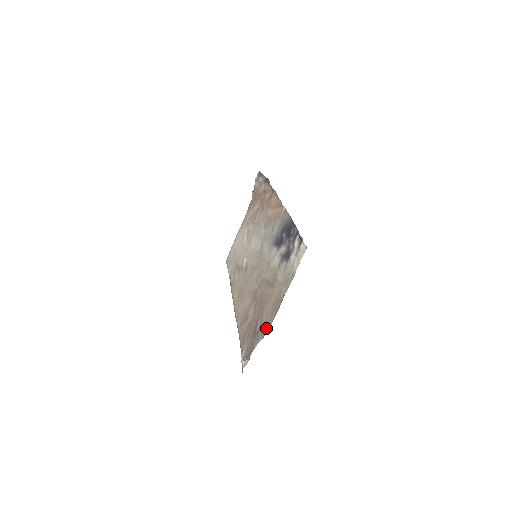
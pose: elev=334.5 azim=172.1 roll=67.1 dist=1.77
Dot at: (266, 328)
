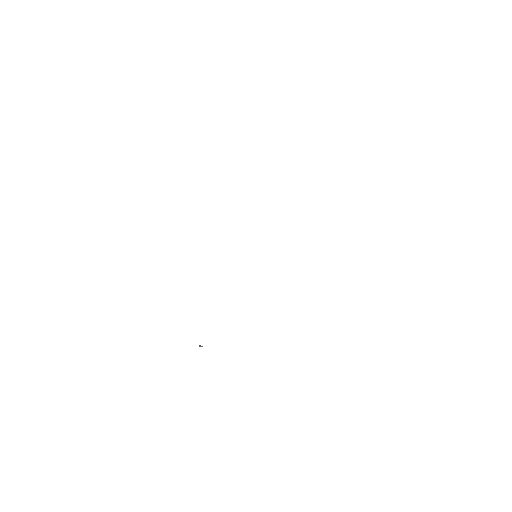
Dot at: occluded
